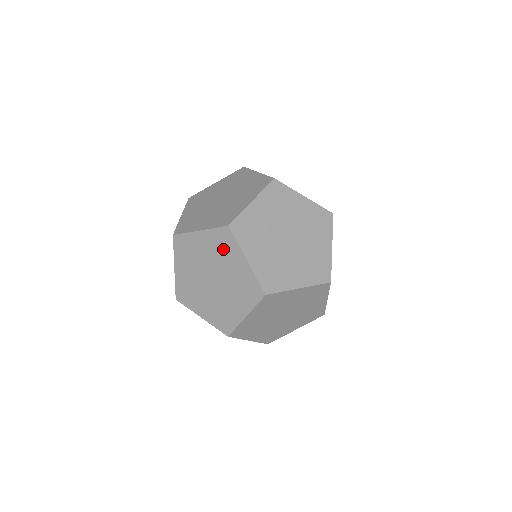
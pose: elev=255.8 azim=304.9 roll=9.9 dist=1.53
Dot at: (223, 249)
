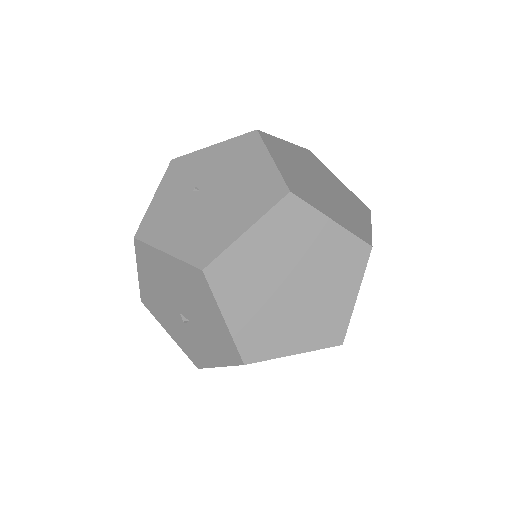
Dot at: (342, 264)
